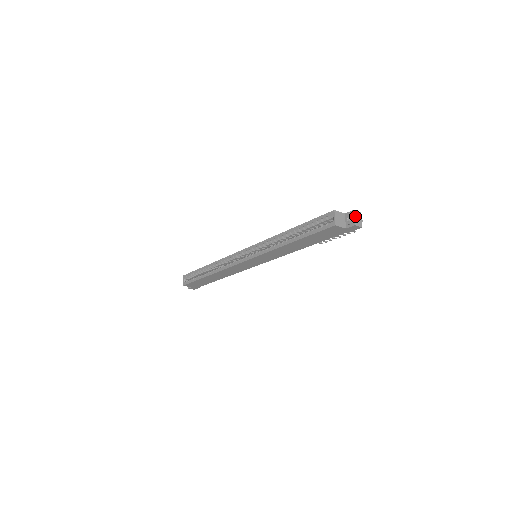
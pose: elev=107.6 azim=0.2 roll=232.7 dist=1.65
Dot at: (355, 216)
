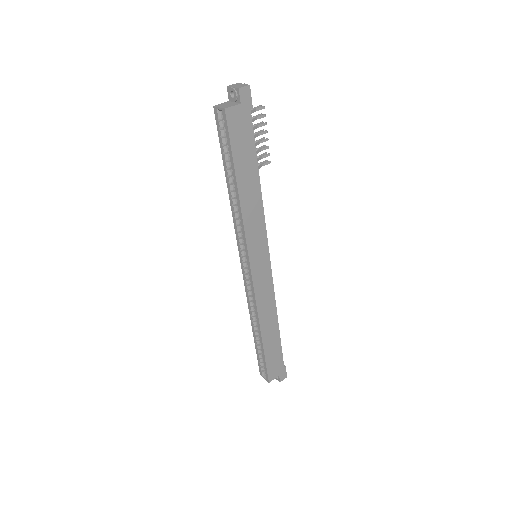
Dot at: (232, 87)
